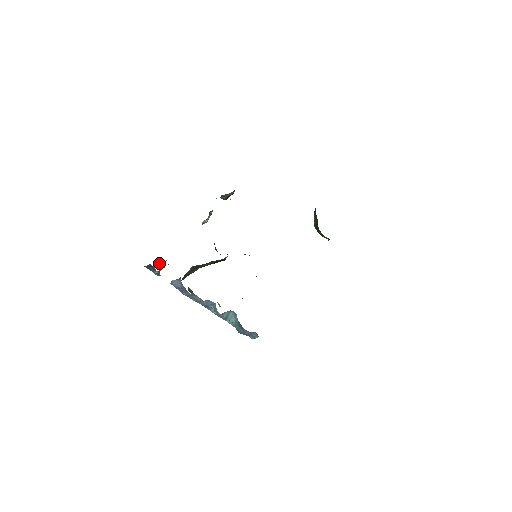
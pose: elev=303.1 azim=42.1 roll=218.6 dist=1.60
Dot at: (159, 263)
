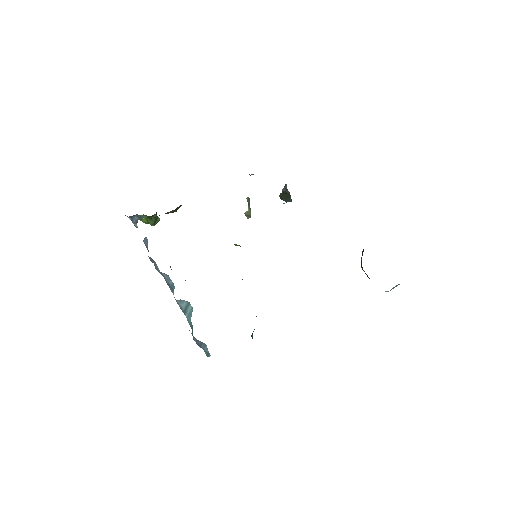
Dot at: (147, 216)
